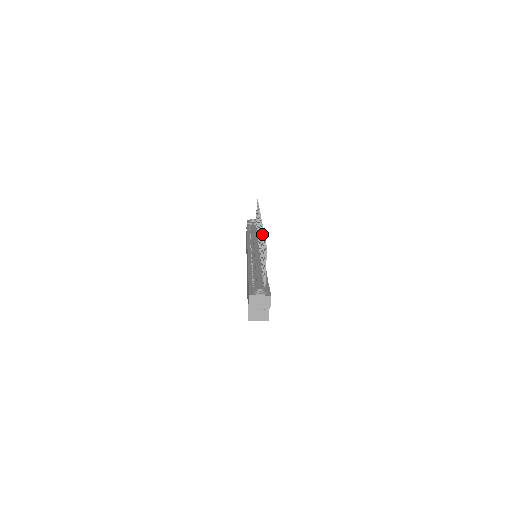
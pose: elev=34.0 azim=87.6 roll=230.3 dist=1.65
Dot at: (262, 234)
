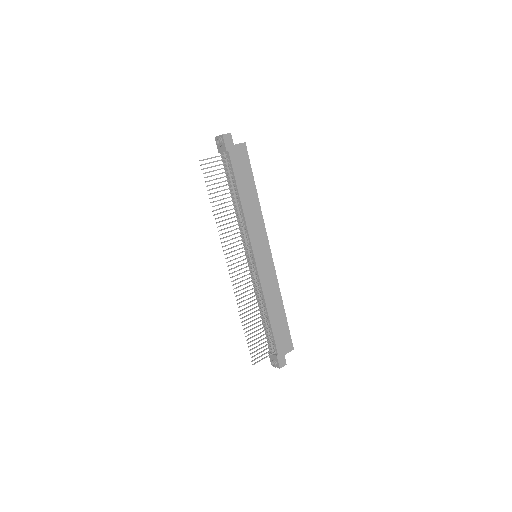
Dot at: occluded
